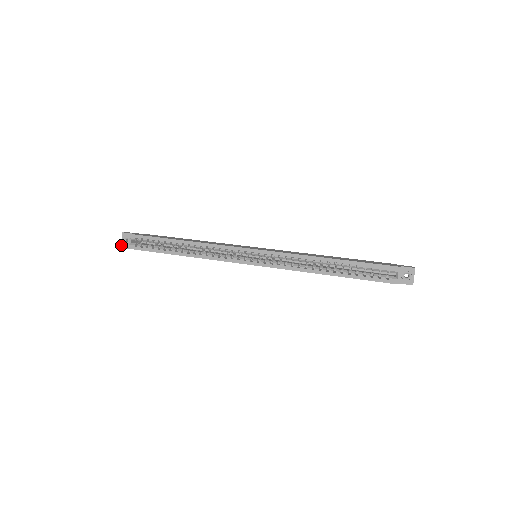
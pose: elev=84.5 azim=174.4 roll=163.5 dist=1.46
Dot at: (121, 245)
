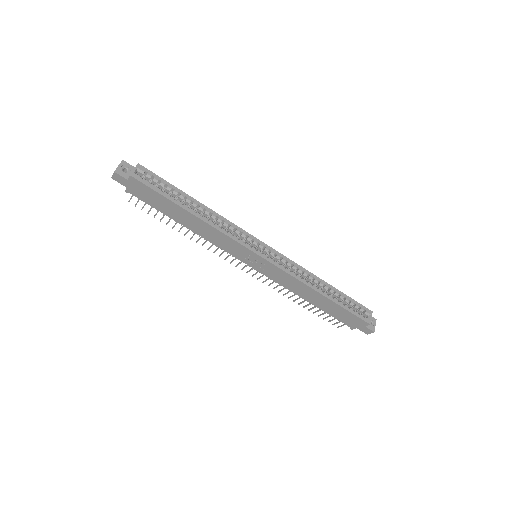
Dot at: (115, 170)
